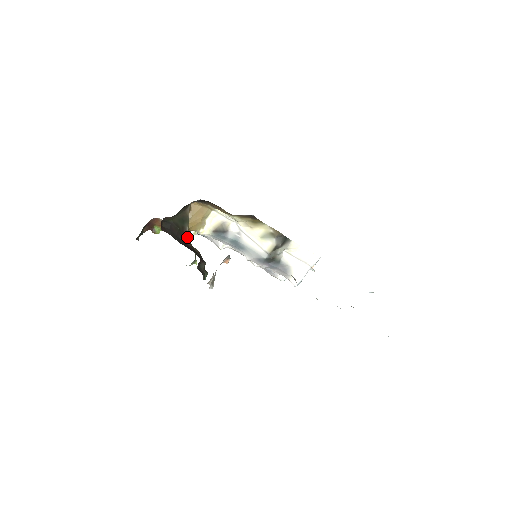
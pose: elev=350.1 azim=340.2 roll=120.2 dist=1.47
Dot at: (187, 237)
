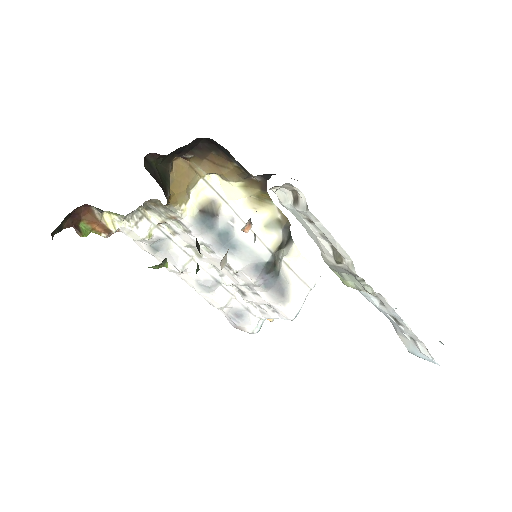
Dot at: occluded
